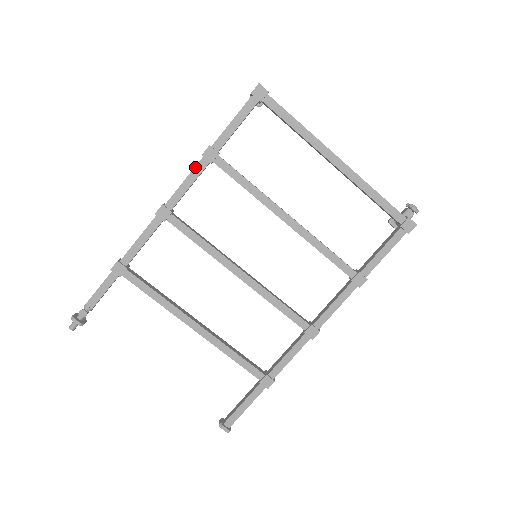
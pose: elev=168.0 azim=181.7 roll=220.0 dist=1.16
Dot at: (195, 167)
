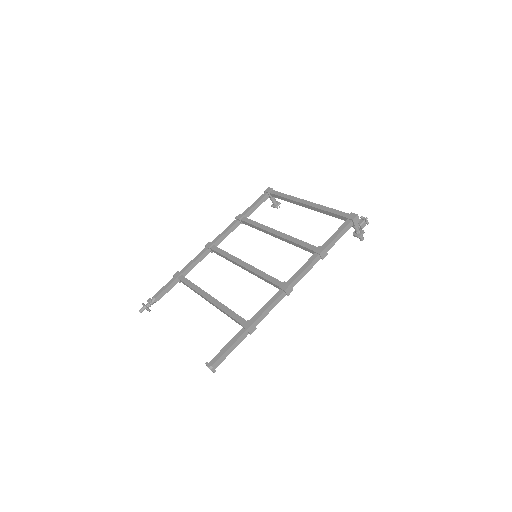
Dot at: (231, 224)
